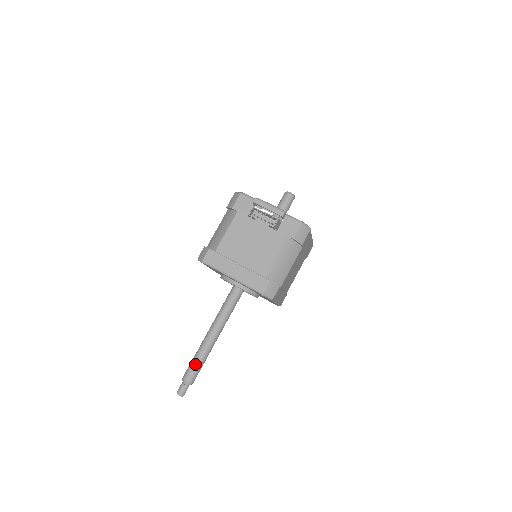
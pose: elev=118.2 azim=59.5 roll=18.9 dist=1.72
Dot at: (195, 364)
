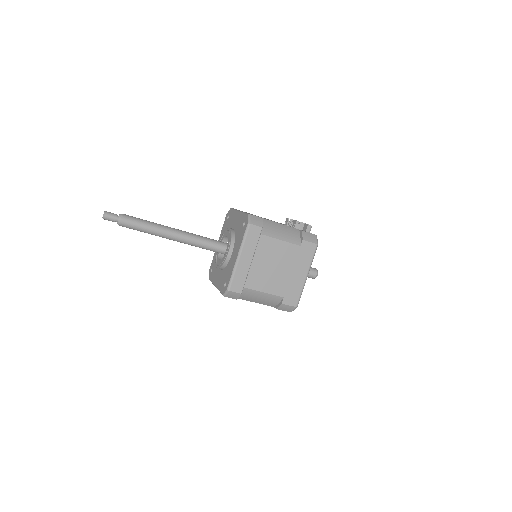
Dot at: (142, 219)
